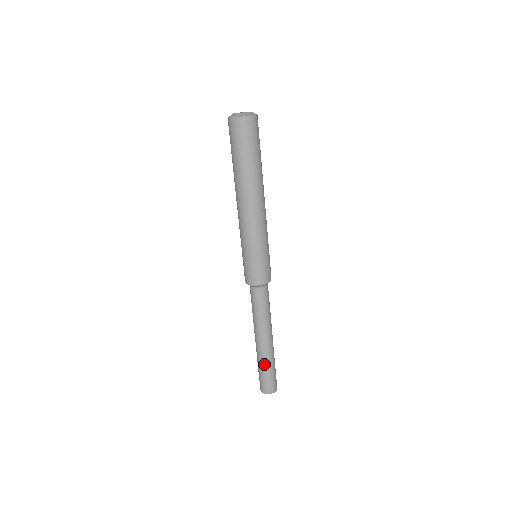
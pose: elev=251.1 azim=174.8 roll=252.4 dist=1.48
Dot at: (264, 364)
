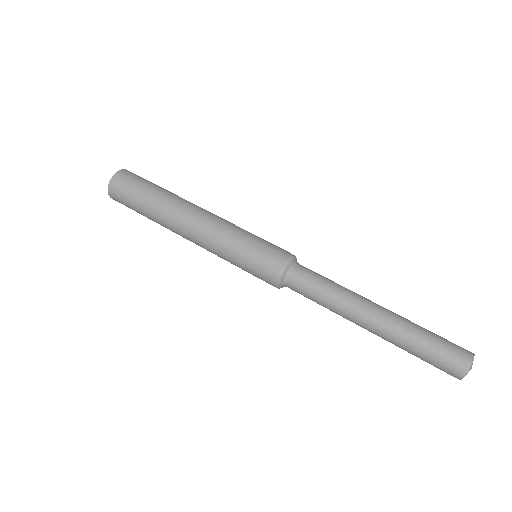
Dot at: (408, 341)
